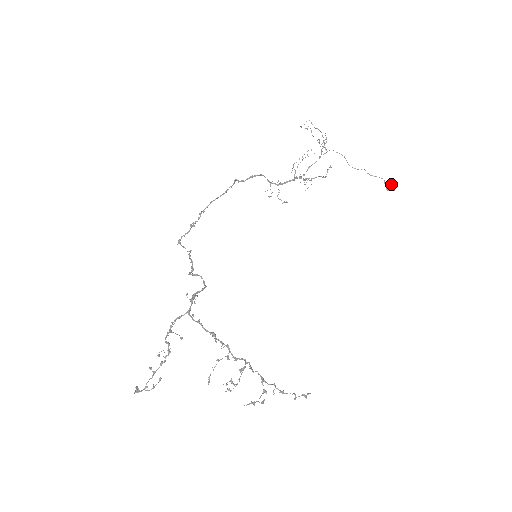
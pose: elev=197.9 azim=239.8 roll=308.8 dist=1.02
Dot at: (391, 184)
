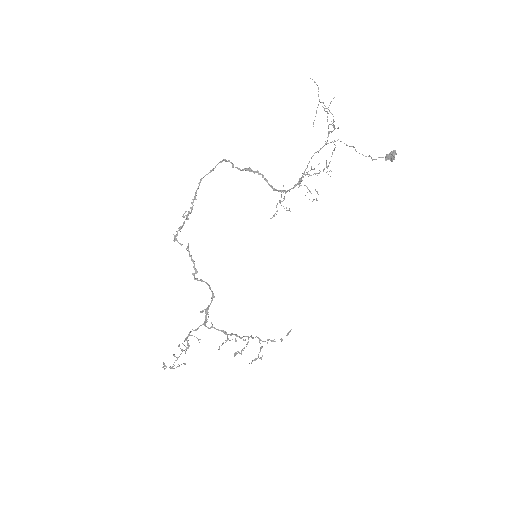
Dot at: (391, 156)
